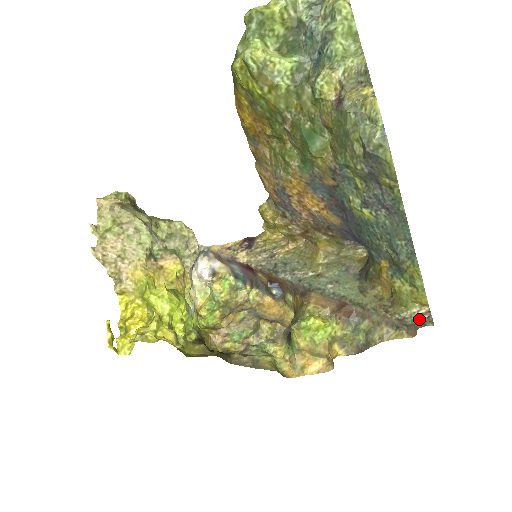
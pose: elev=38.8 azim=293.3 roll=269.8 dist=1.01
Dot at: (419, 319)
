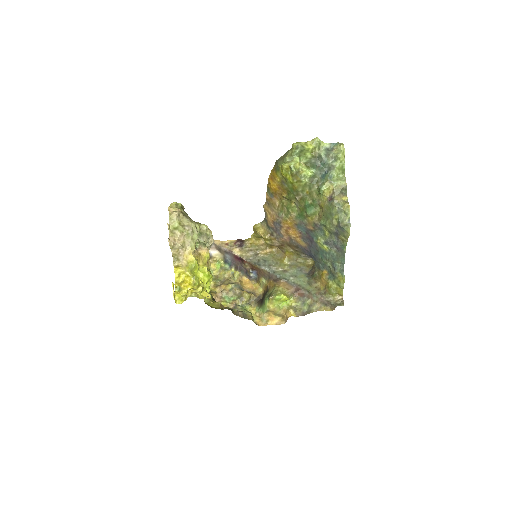
Dot at: (338, 302)
